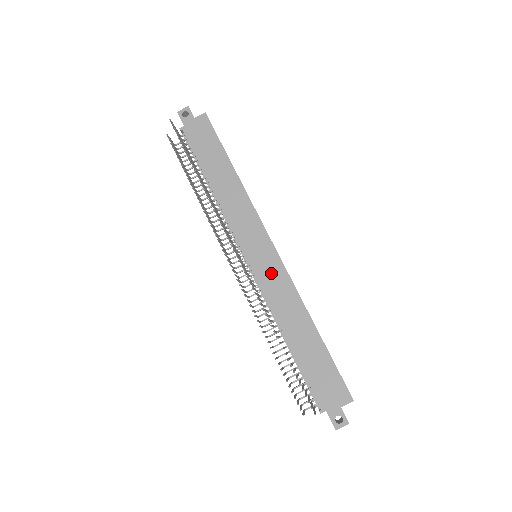
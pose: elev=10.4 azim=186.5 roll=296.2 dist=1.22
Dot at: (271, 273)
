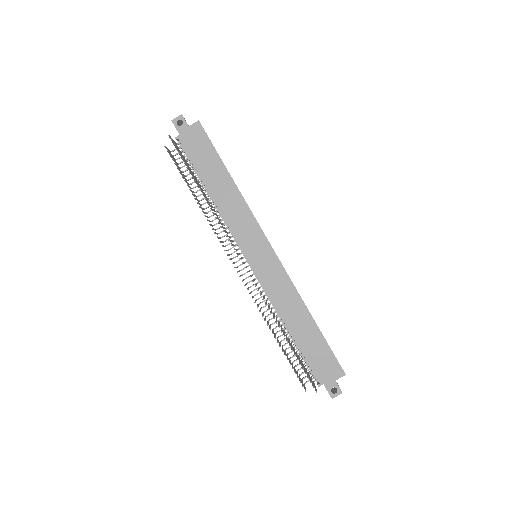
Dot at: (271, 272)
